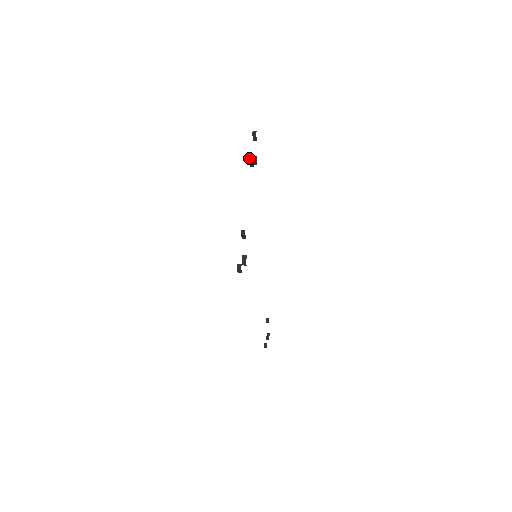
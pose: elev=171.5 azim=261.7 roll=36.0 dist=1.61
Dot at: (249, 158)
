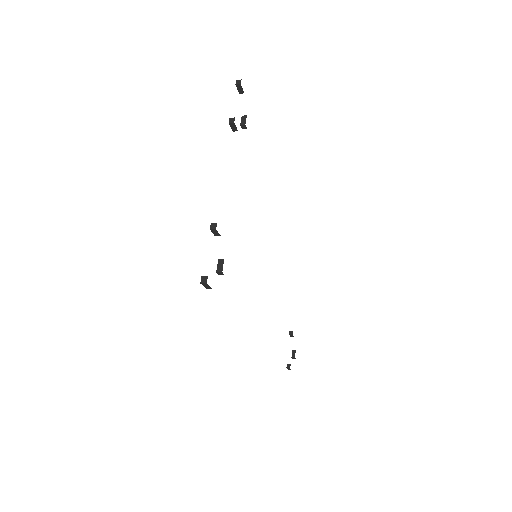
Dot at: (229, 118)
